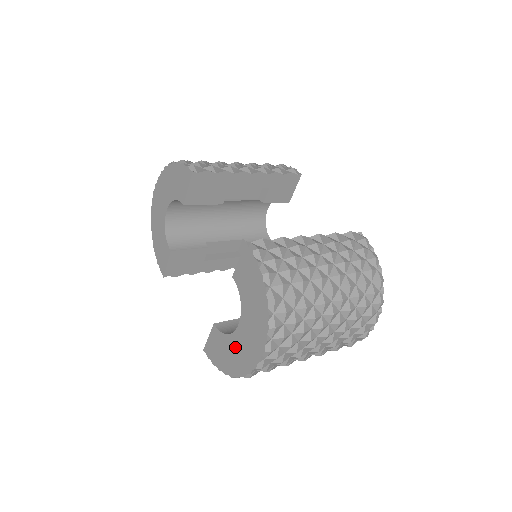
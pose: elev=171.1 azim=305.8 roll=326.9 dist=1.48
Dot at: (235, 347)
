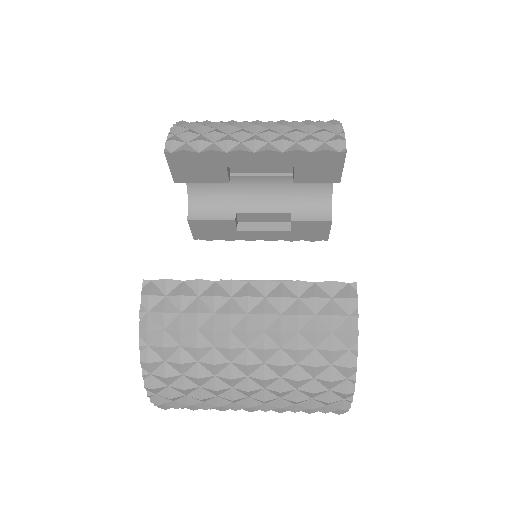
Dot at: occluded
